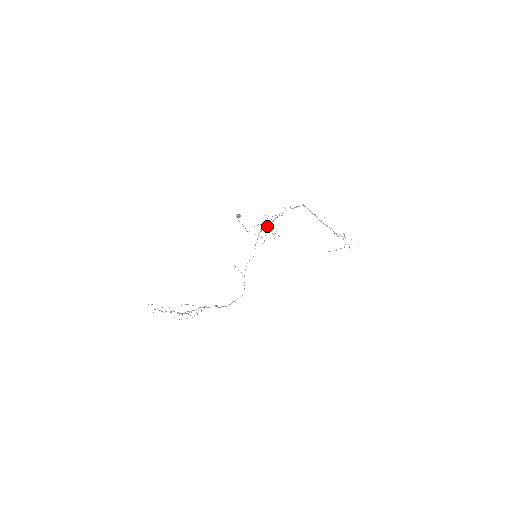
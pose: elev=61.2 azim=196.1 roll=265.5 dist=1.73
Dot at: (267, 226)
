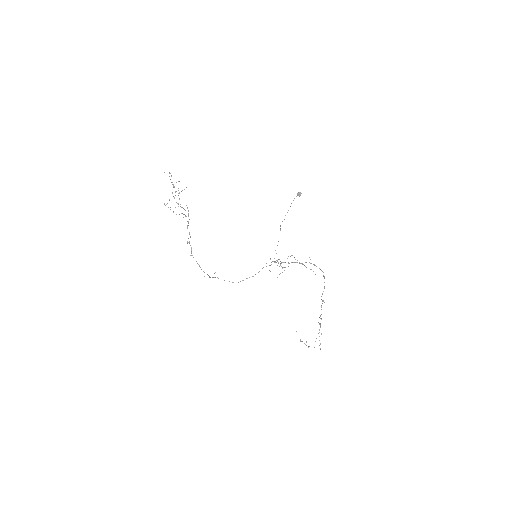
Dot at: (281, 262)
